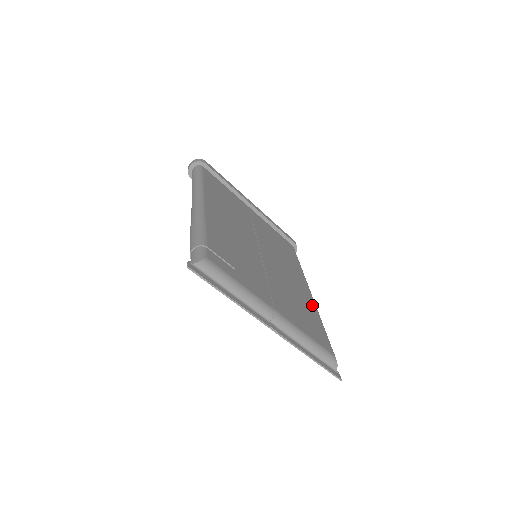
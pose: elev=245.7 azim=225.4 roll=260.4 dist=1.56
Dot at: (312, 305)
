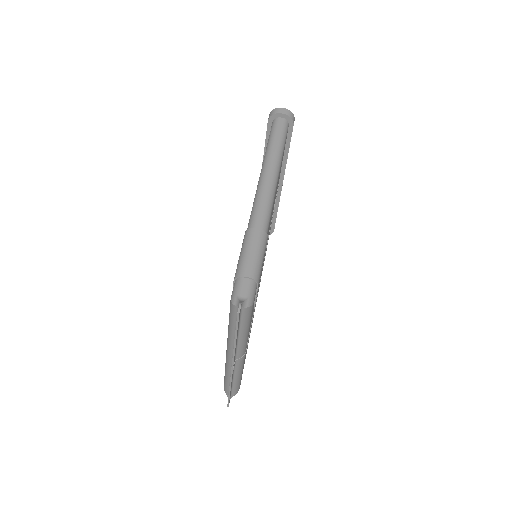
Dot at: occluded
